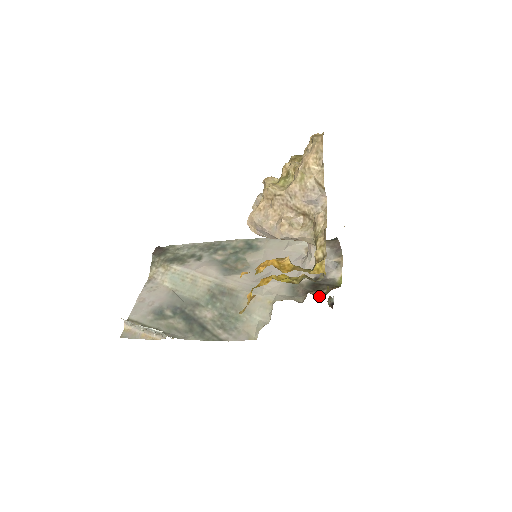
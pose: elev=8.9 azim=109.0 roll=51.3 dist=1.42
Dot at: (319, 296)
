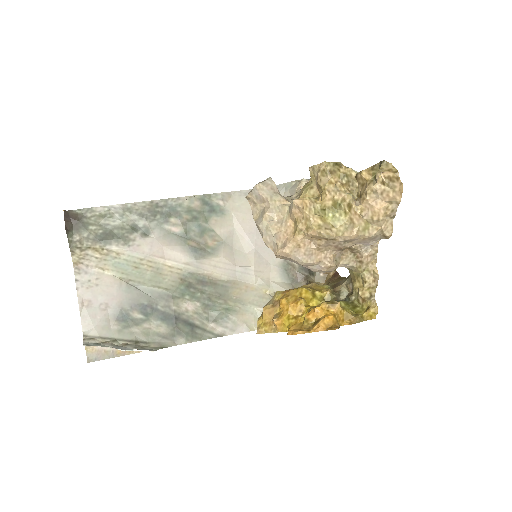
Dot at: (317, 281)
